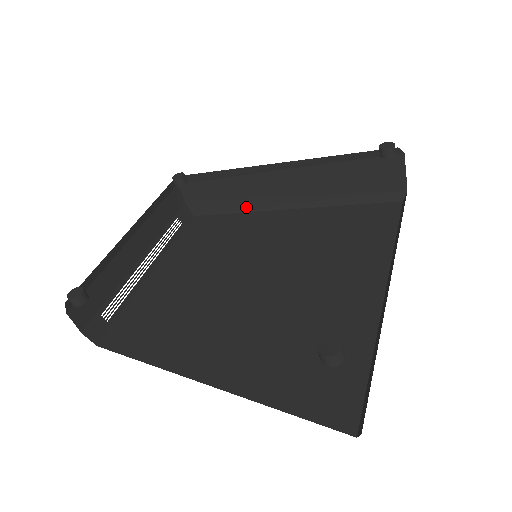
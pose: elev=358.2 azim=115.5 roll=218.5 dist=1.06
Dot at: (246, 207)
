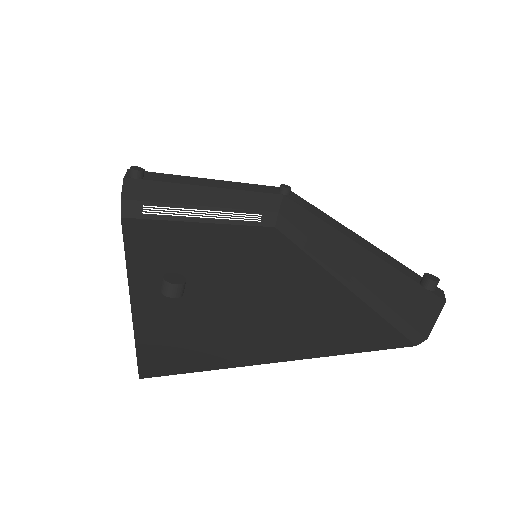
Dot at: (309, 249)
